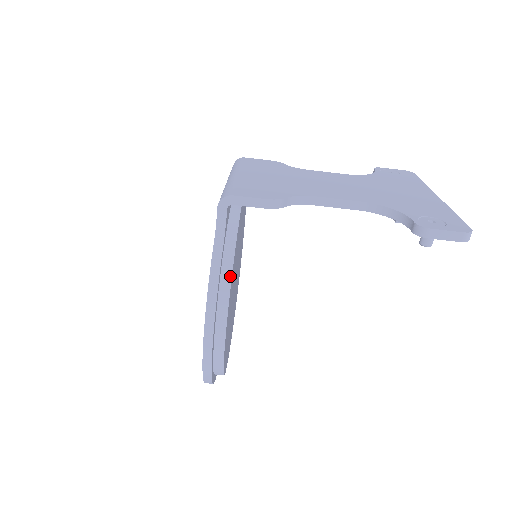
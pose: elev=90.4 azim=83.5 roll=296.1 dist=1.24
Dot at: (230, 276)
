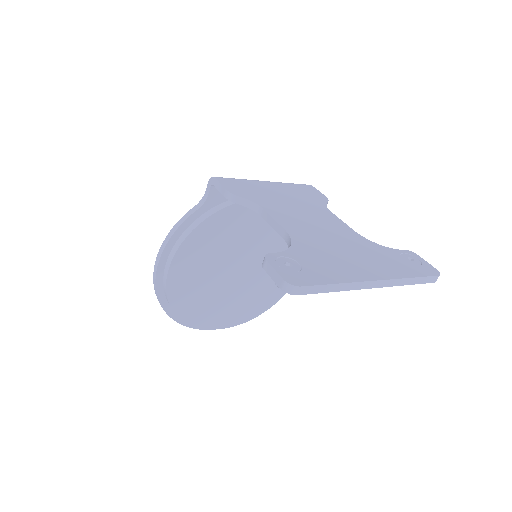
Dot at: (188, 233)
